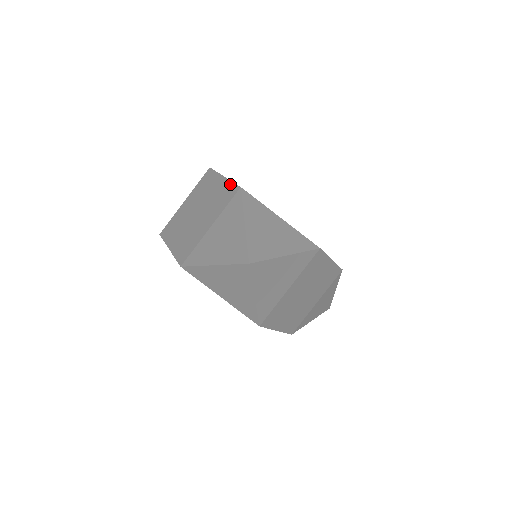
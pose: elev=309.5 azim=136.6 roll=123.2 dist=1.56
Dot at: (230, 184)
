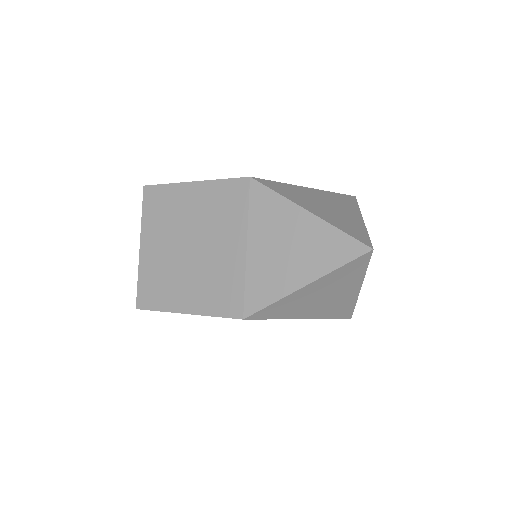
Dot at: (221, 183)
